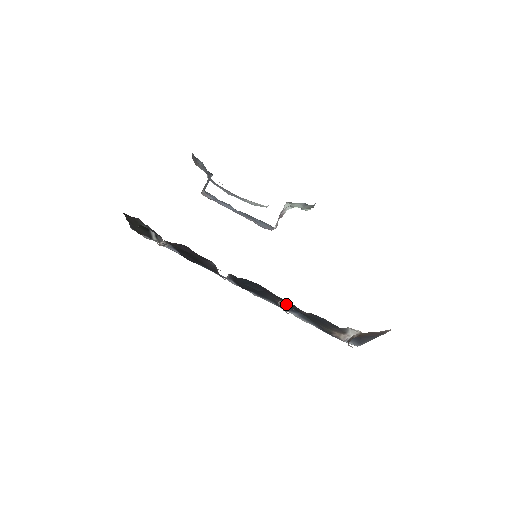
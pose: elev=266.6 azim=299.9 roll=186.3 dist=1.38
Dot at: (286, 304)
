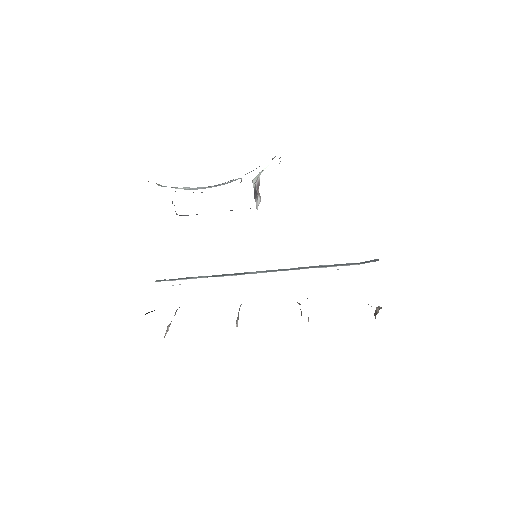
Dot at: (301, 313)
